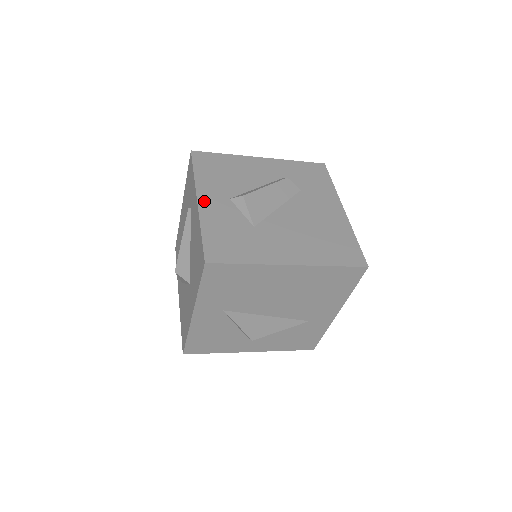
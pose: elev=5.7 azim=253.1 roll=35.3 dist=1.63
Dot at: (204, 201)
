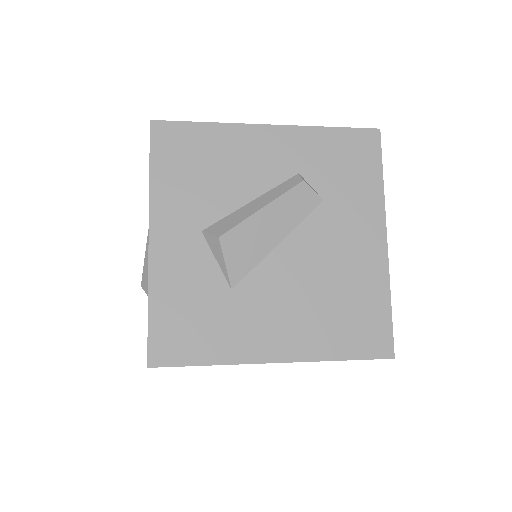
Dot at: (159, 240)
